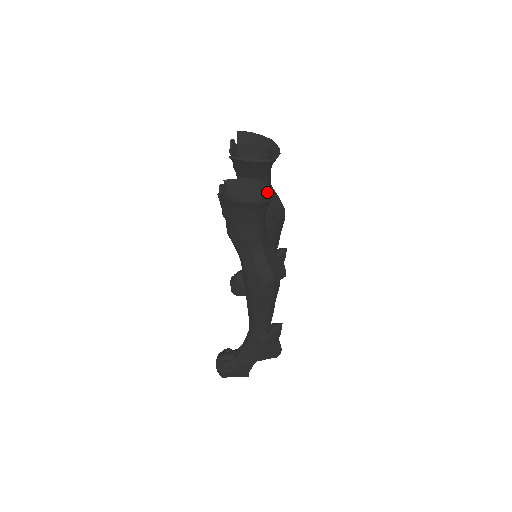
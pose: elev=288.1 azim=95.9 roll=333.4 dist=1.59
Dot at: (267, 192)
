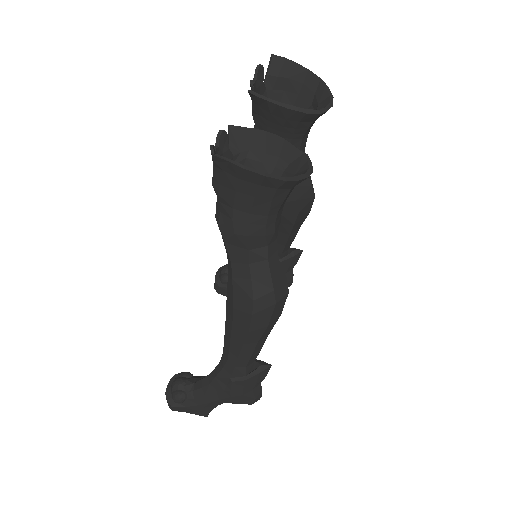
Dot at: (298, 163)
